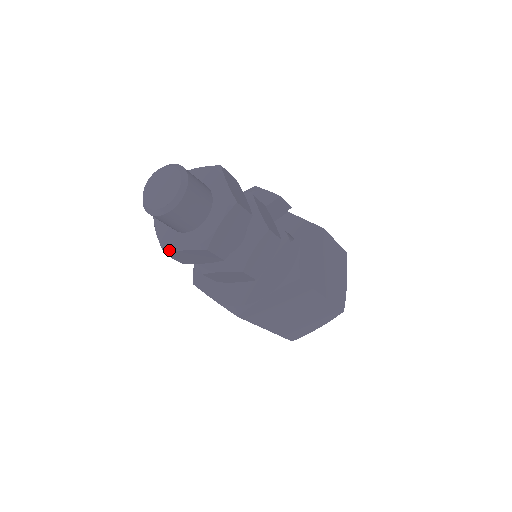
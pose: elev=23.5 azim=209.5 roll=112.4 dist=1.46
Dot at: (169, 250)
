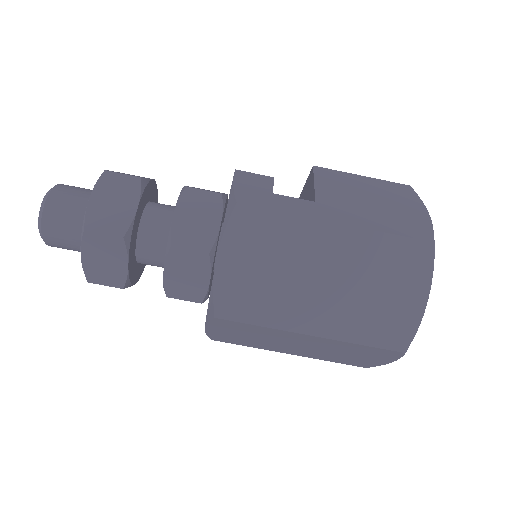
Dot at: (84, 272)
